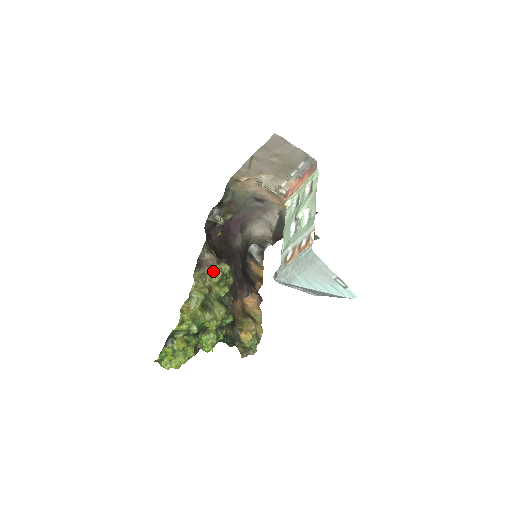
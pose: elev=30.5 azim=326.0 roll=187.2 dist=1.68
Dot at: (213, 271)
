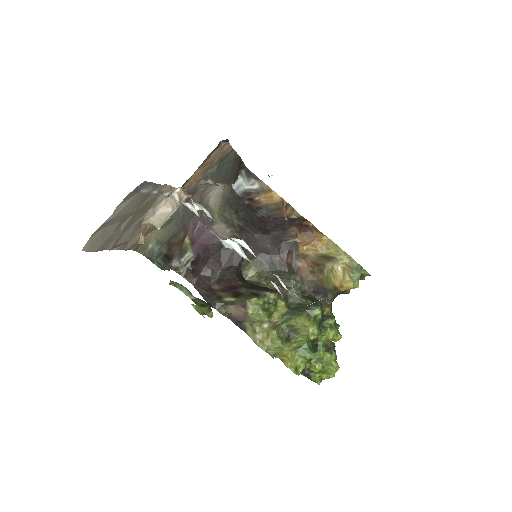
Dot at: (253, 318)
